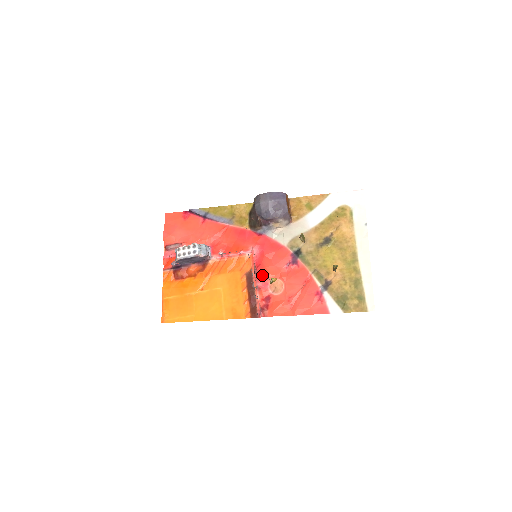
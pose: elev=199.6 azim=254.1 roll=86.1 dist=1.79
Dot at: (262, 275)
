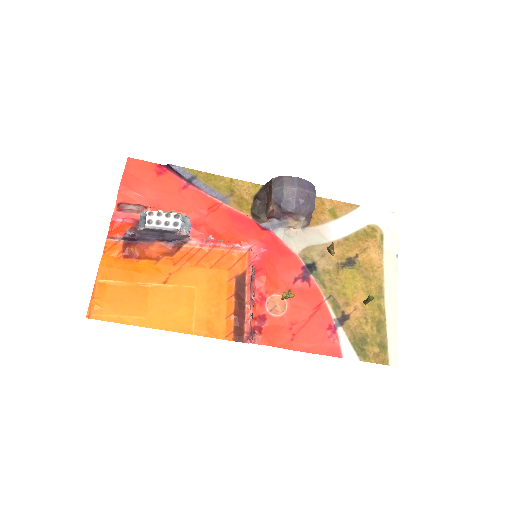
Dot at: (262, 284)
